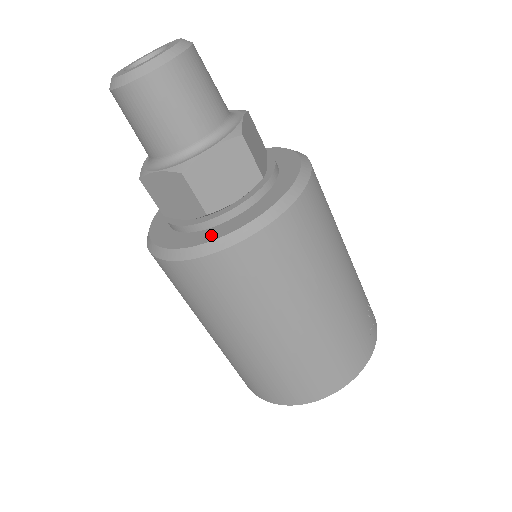
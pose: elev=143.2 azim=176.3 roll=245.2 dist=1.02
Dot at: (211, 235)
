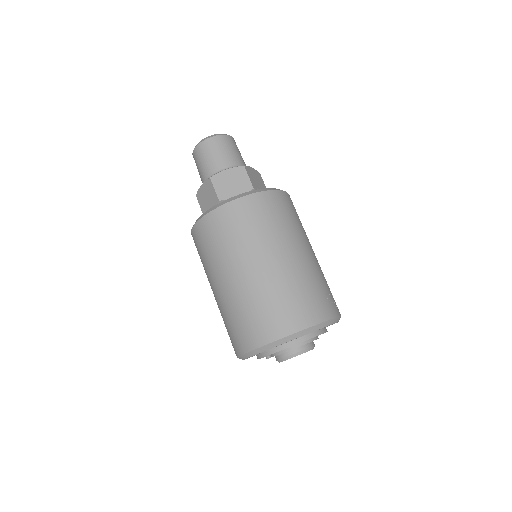
Dot at: occluded
